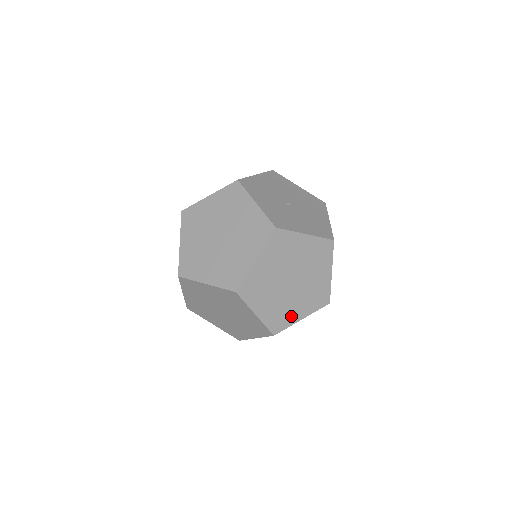
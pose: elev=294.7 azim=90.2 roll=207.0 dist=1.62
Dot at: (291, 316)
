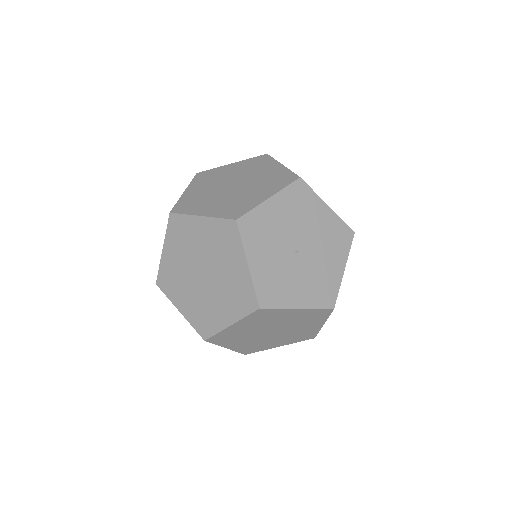
Dot at: (267, 346)
